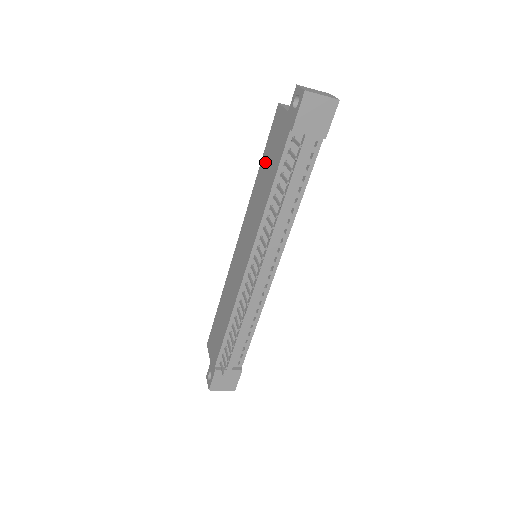
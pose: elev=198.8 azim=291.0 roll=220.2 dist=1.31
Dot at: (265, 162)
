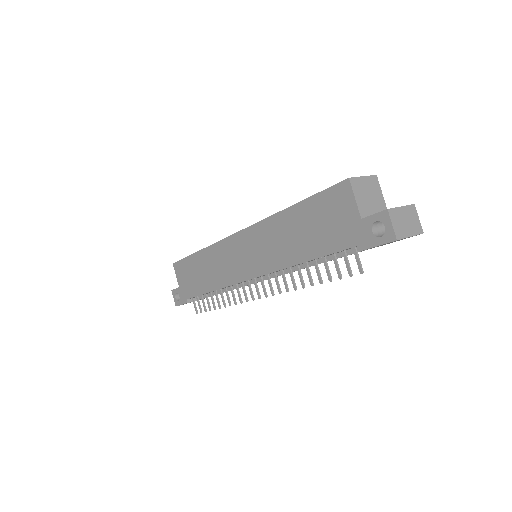
Dot at: (304, 216)
